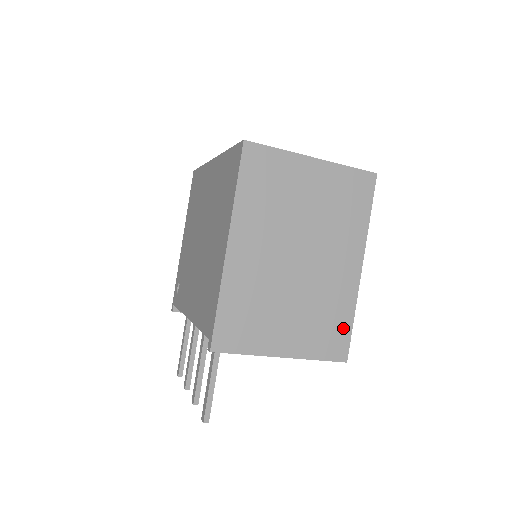
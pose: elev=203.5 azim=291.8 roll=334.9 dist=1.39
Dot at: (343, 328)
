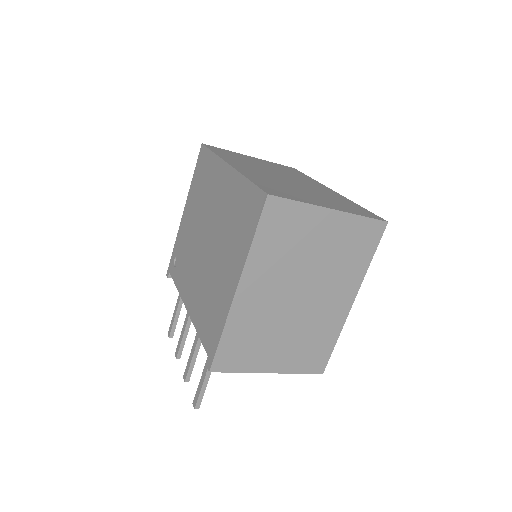
Dot at: (326, 349)
